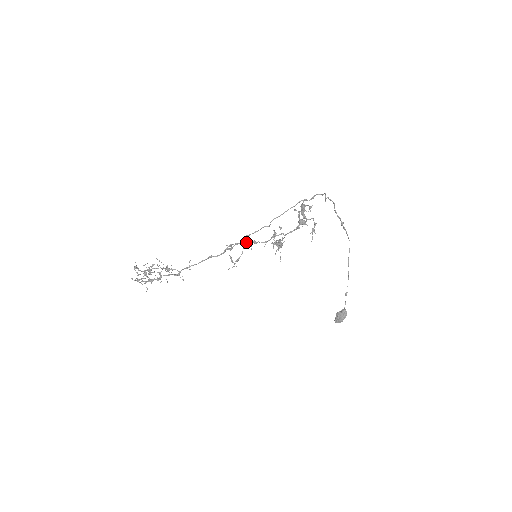
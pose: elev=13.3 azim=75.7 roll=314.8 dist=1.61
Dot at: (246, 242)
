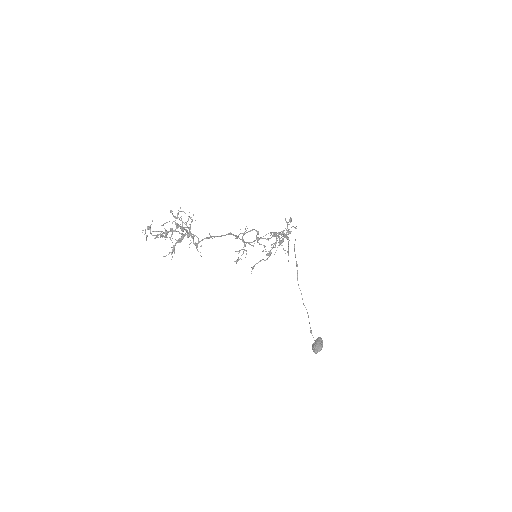
Dot at: (256, 231)
